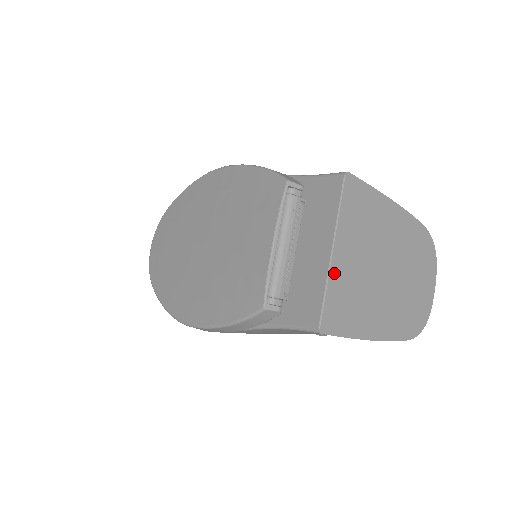
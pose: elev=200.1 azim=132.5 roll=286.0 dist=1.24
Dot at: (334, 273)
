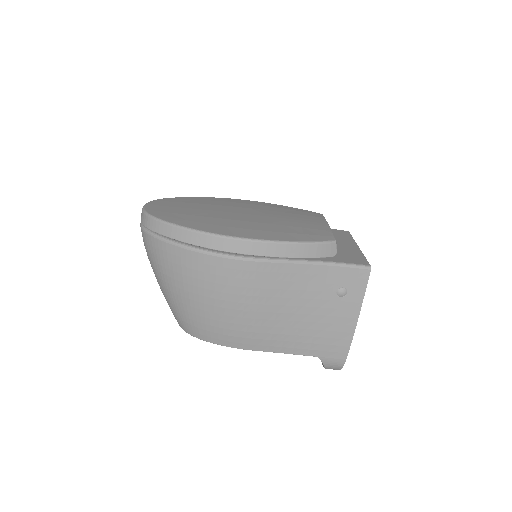
Dot at: occluded
